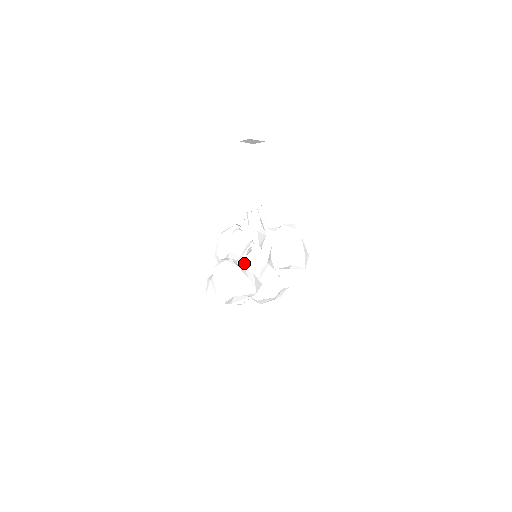
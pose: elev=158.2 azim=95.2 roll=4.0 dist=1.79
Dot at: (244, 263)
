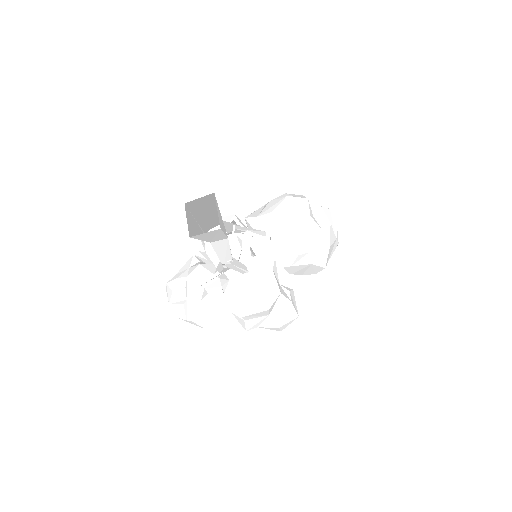
Dot at: (215, 281)
